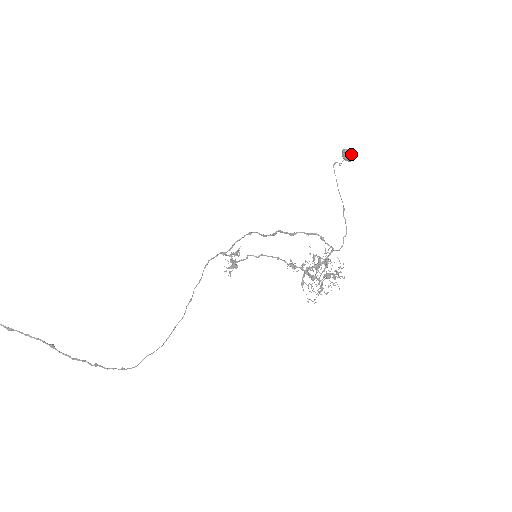
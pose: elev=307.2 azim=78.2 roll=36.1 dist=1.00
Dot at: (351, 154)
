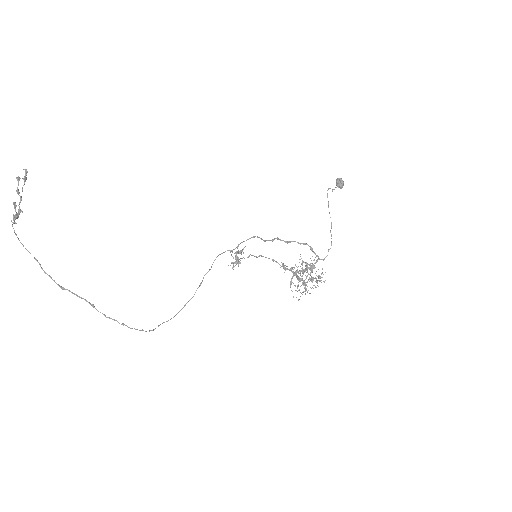
Dot at: (343, 183)
